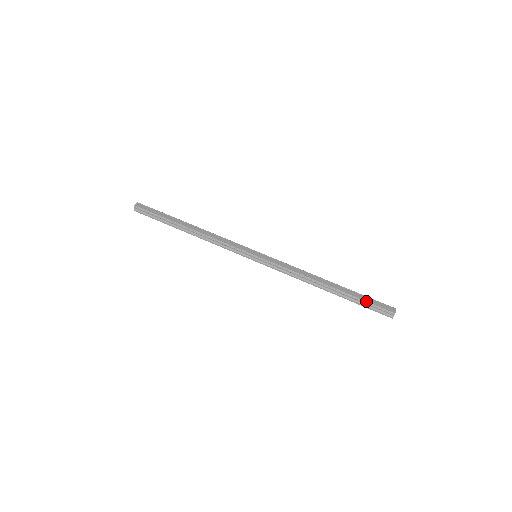
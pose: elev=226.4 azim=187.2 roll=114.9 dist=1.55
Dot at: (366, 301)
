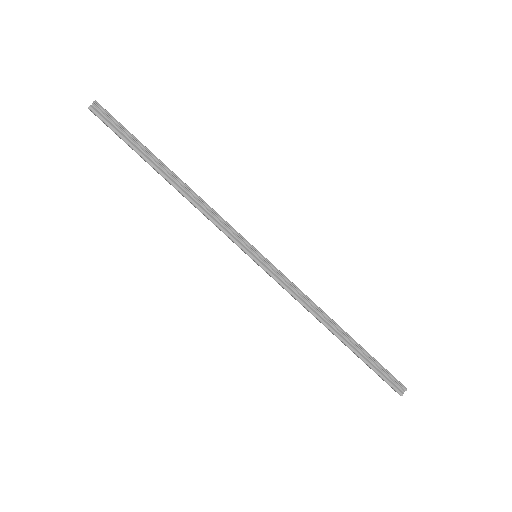
Dot at: occluded
